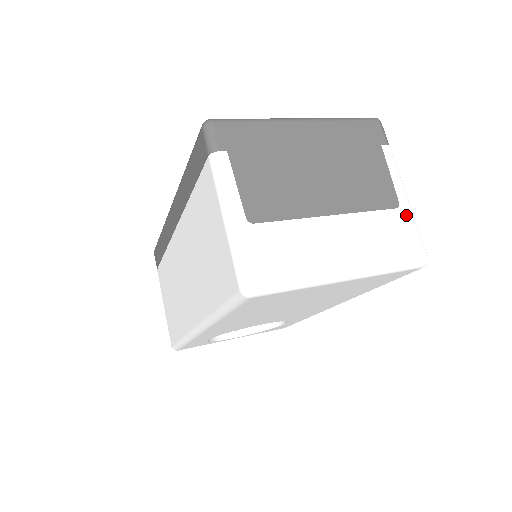
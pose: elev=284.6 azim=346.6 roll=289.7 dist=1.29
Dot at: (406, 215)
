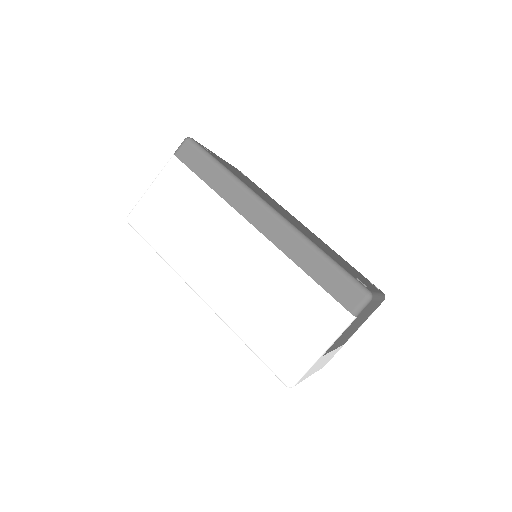
Dot at: occluded
